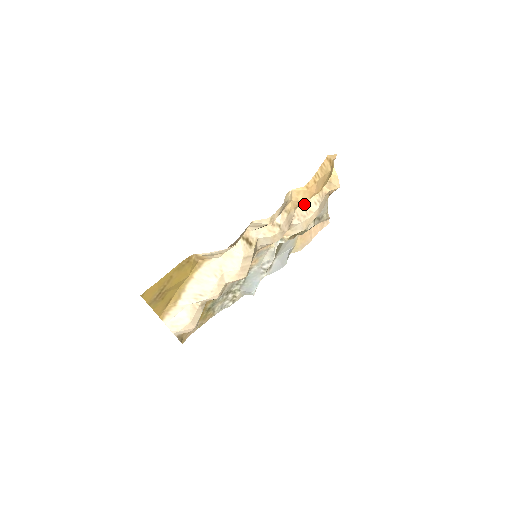
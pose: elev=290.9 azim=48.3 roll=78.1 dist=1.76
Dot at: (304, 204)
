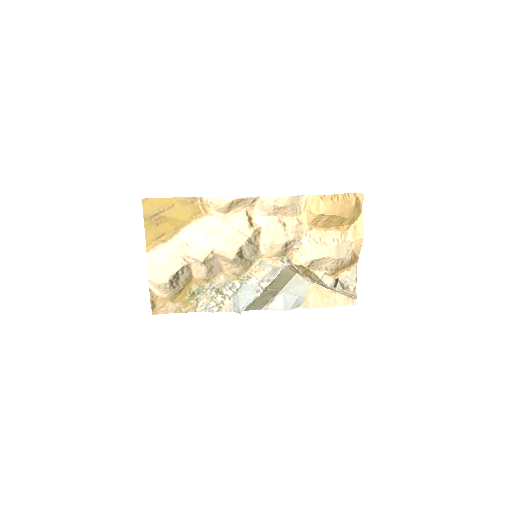
Dot at: (321, 233)
